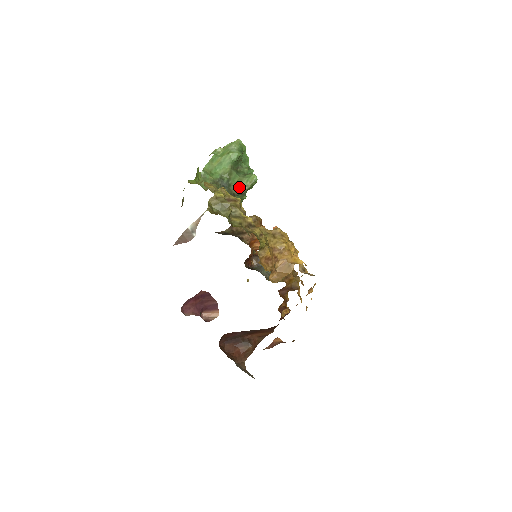
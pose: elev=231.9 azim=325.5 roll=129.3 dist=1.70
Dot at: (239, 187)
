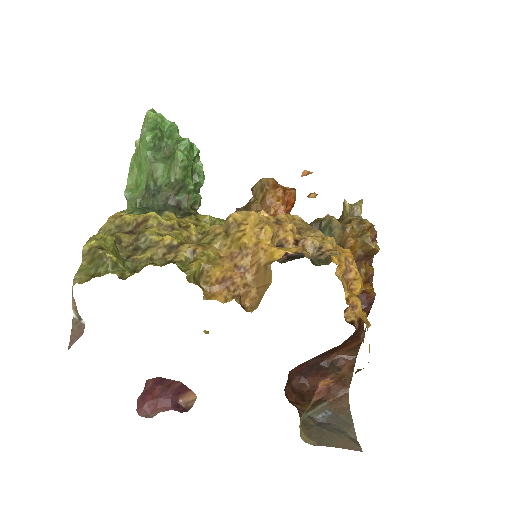
Dot at: (169, 183)
